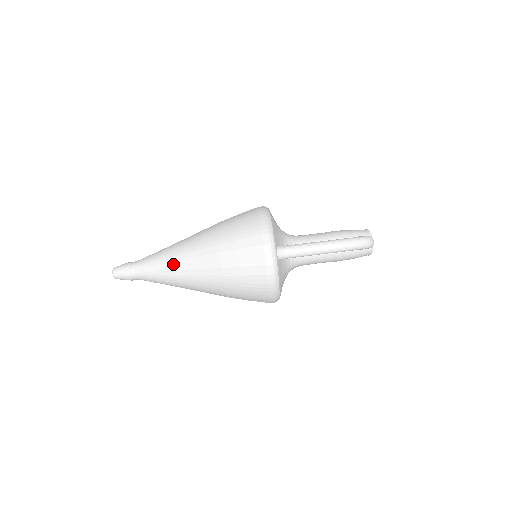
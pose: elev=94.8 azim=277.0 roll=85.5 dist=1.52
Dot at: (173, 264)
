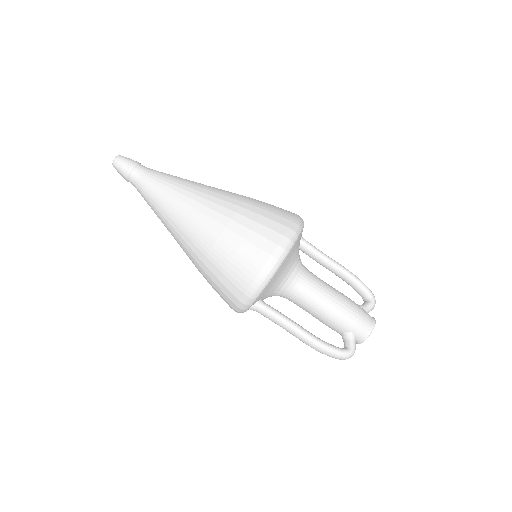
Dot at: (164, 219)
